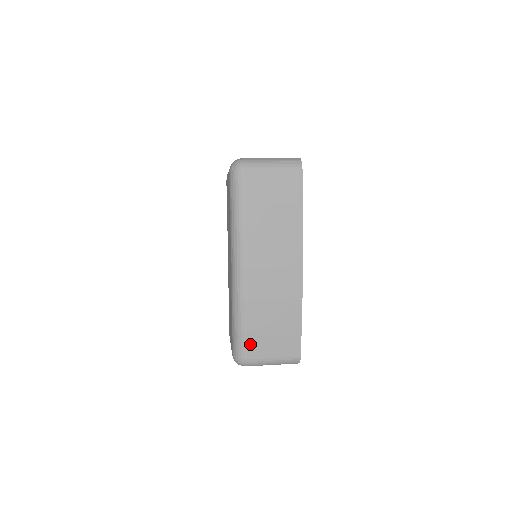
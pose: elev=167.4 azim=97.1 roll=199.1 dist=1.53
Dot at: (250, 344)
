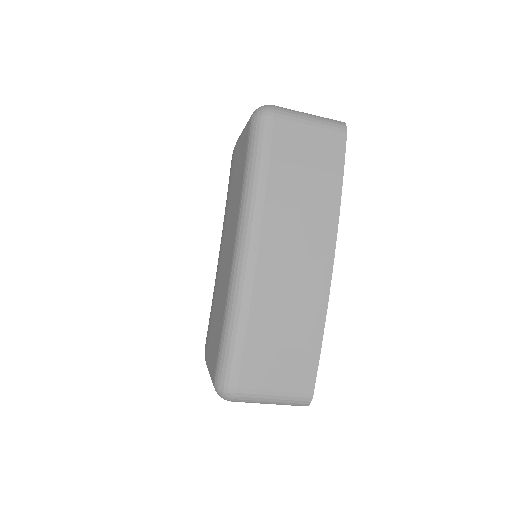
Dot at: (245, 365)
